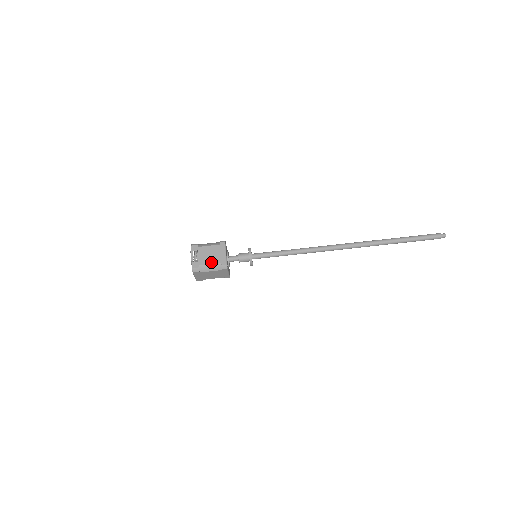
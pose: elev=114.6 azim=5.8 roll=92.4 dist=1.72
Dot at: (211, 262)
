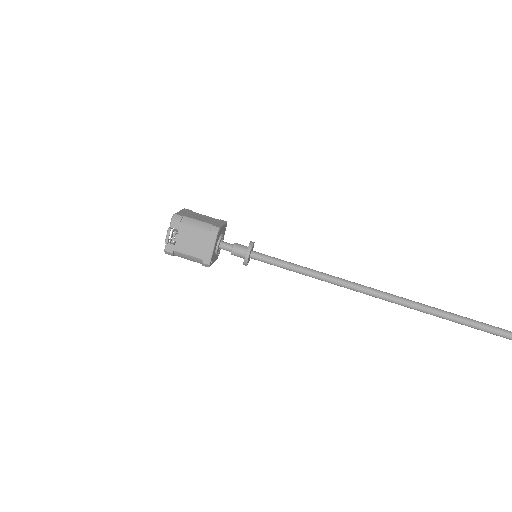
Dot at: (190, 253)
